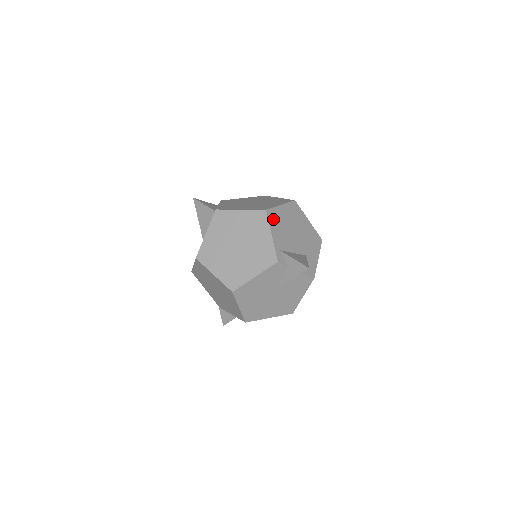
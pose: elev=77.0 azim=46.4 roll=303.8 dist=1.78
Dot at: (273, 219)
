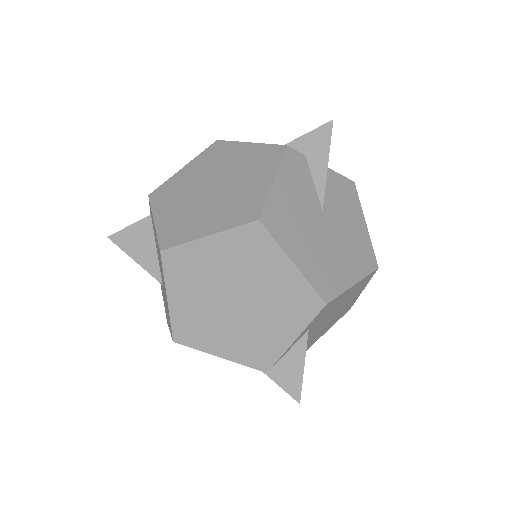
Dot at: occluded
